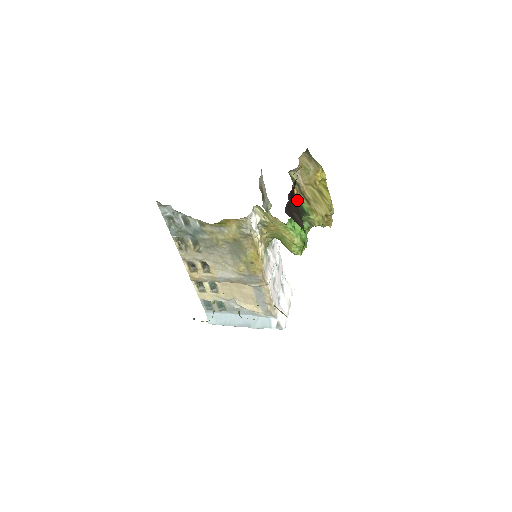
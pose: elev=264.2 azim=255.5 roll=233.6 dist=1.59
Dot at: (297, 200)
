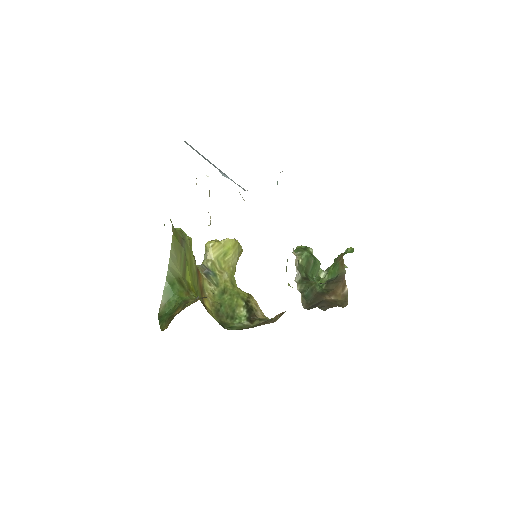
Dot at: occluded
